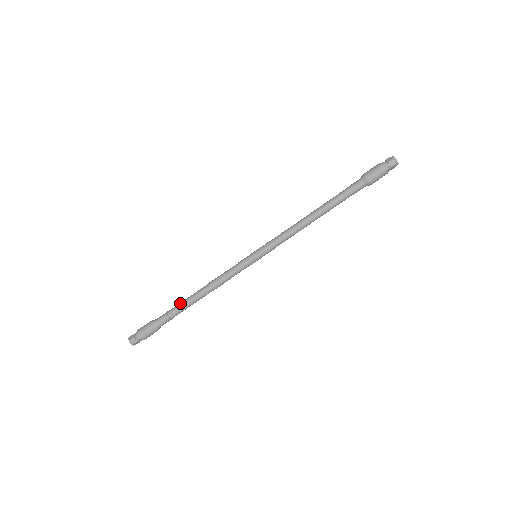
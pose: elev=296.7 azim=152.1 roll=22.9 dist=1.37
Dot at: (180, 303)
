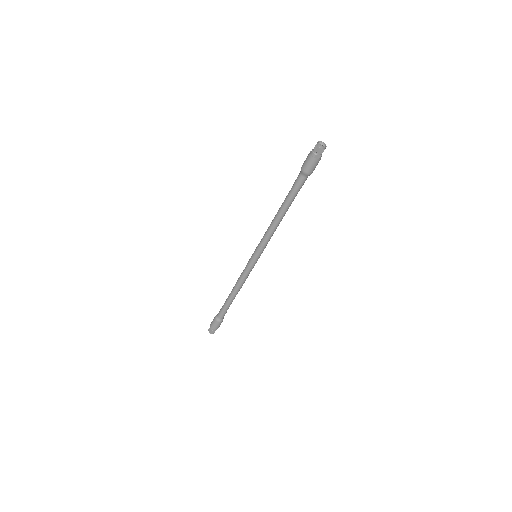
Dot at: (226, 300)
